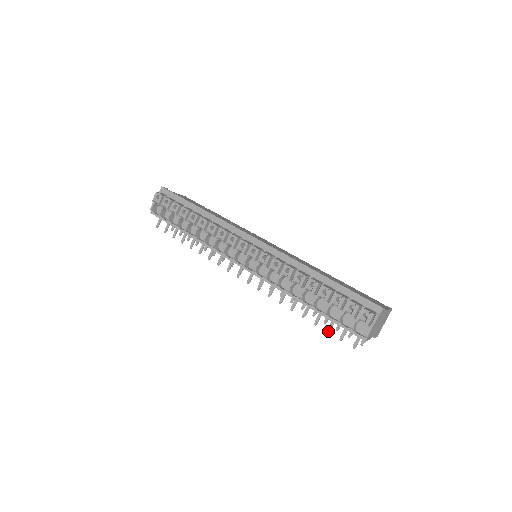
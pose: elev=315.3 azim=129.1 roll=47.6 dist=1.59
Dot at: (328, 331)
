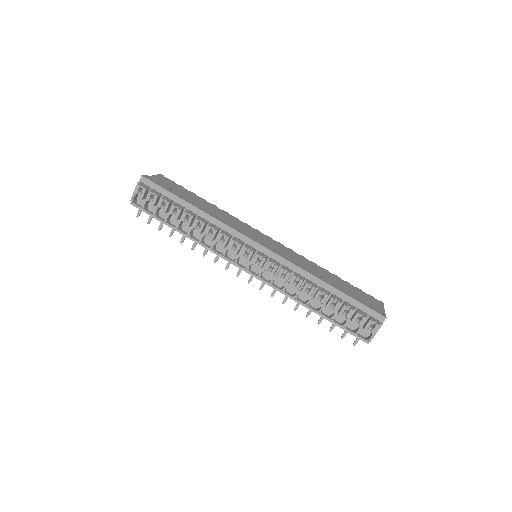
Dot at: (331, 330)
